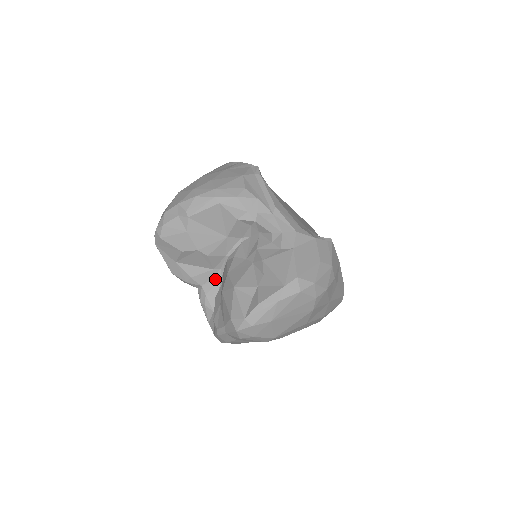
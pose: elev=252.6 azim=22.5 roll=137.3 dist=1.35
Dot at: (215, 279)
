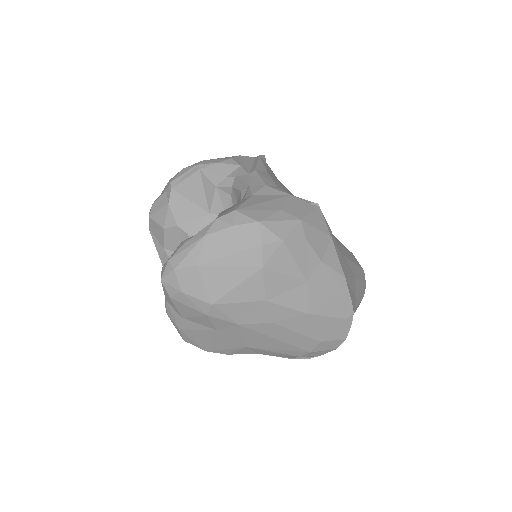
Dot at: occluded
